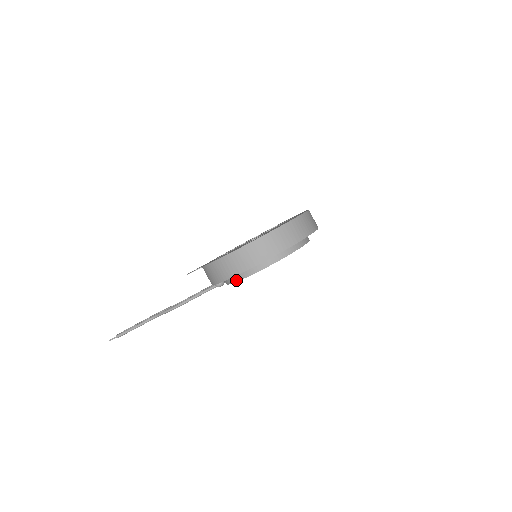
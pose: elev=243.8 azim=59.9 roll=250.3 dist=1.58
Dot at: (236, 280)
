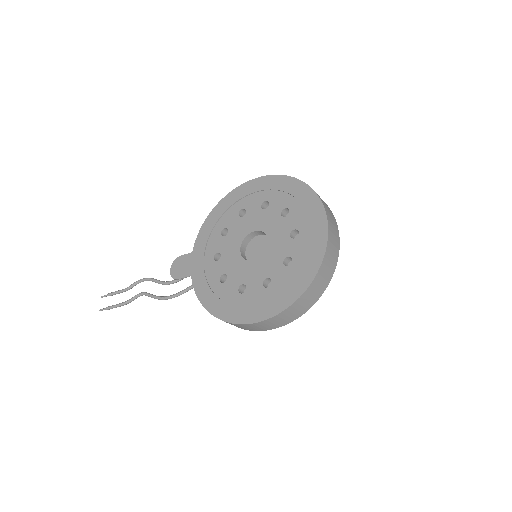
Dot at: occluded
